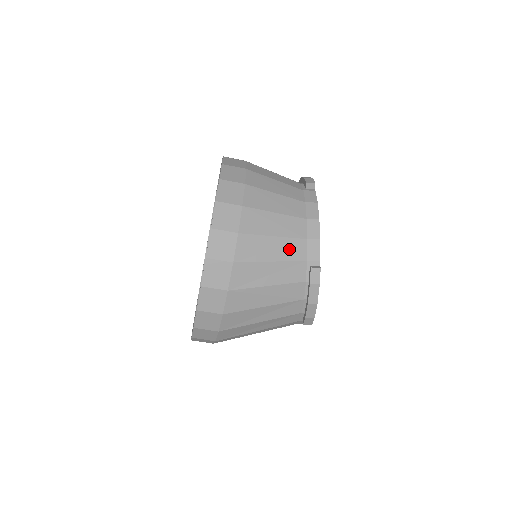
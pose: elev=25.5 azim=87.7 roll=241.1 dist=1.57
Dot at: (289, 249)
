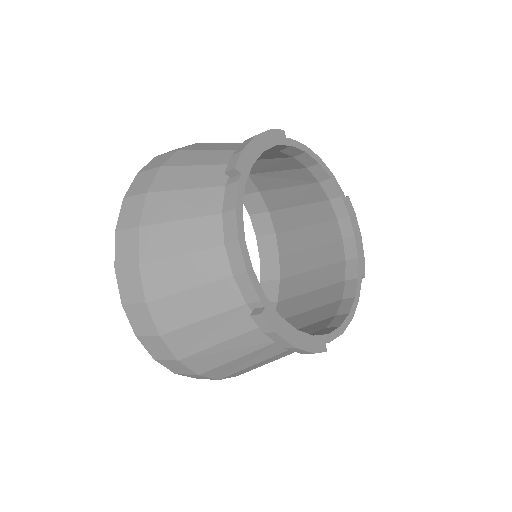
Dot at: (215, 298)
